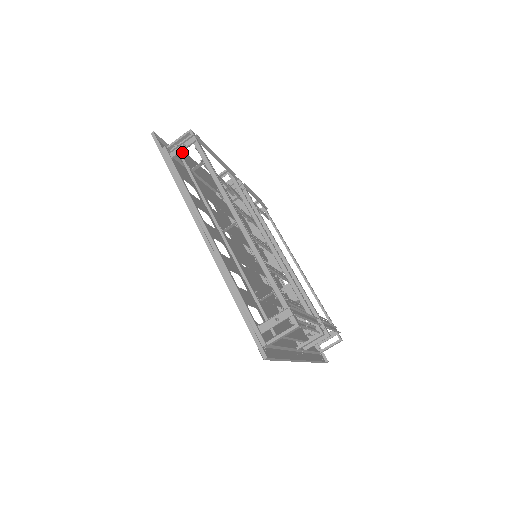
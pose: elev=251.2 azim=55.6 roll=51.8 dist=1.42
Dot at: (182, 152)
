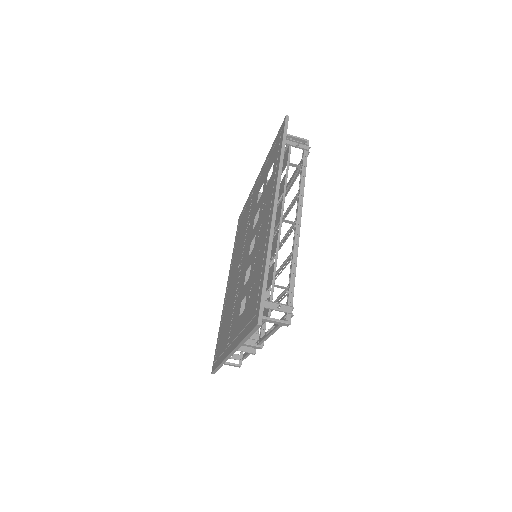
Dot at: occluded
